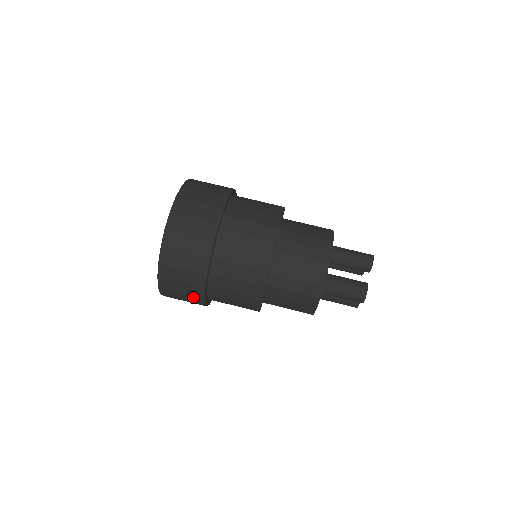
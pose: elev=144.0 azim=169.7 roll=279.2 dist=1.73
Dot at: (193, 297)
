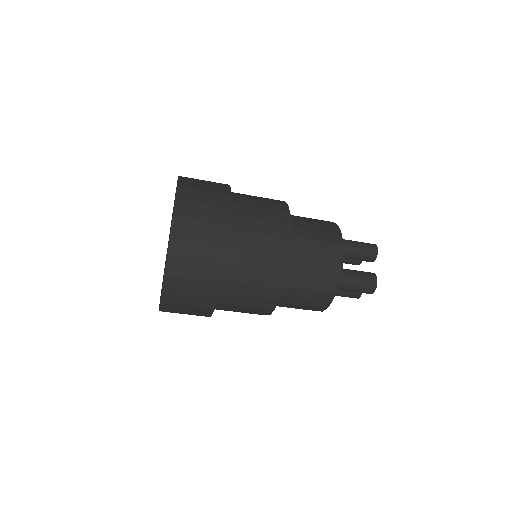
Dot at: (200, 309)
